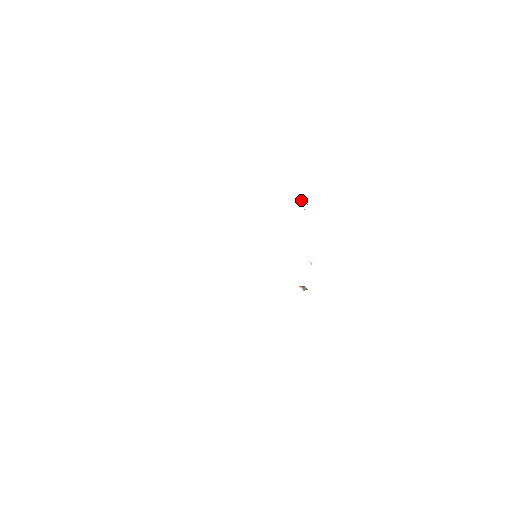
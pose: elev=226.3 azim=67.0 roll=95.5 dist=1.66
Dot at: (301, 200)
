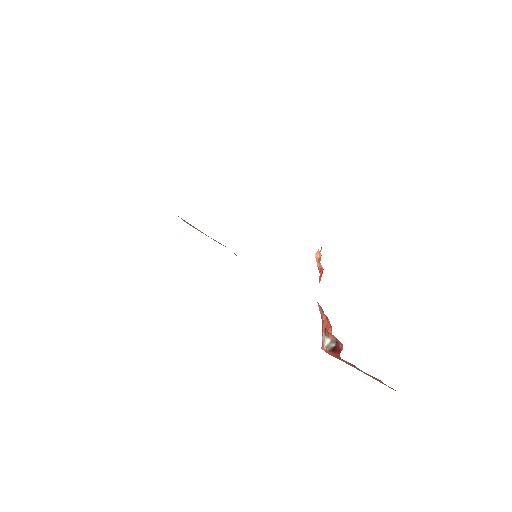
Dot at: (318, 254)
